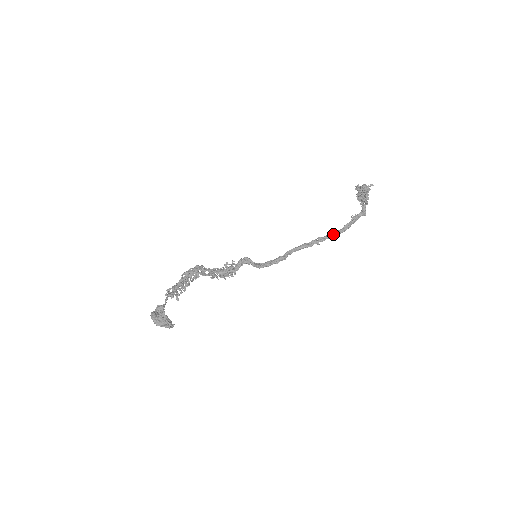
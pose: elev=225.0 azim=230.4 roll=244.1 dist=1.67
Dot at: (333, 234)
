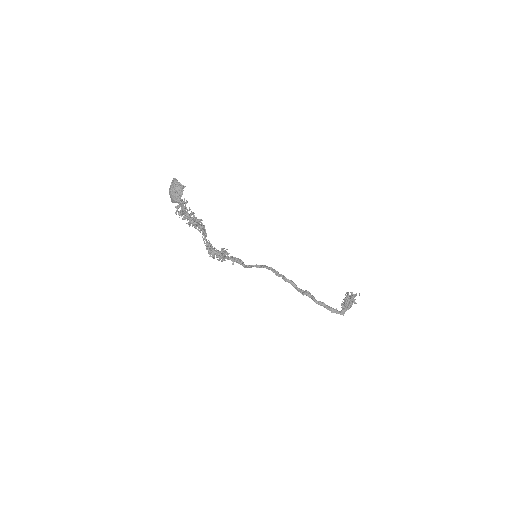
Dot at: occluded
